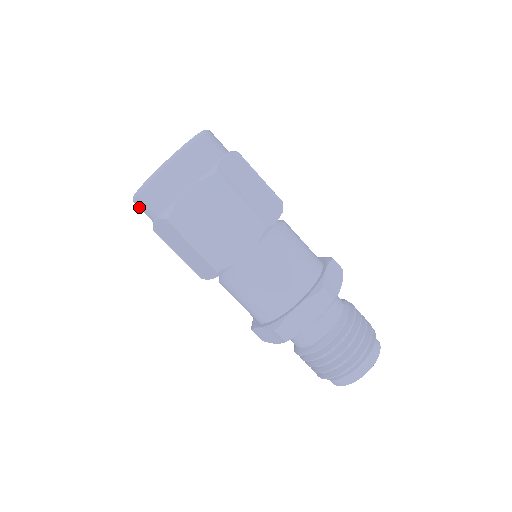
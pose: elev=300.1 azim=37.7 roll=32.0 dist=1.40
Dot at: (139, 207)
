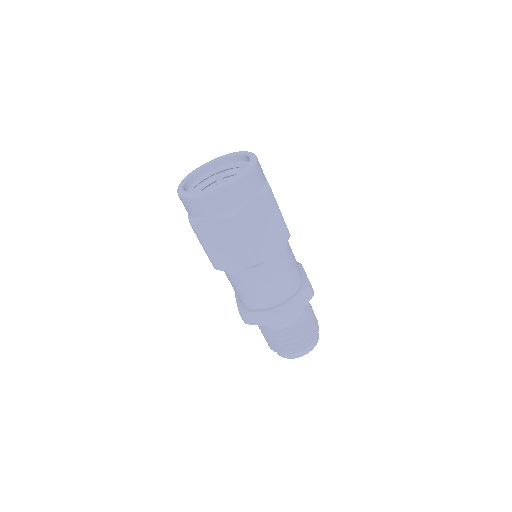
Dot at: (196, 204)
